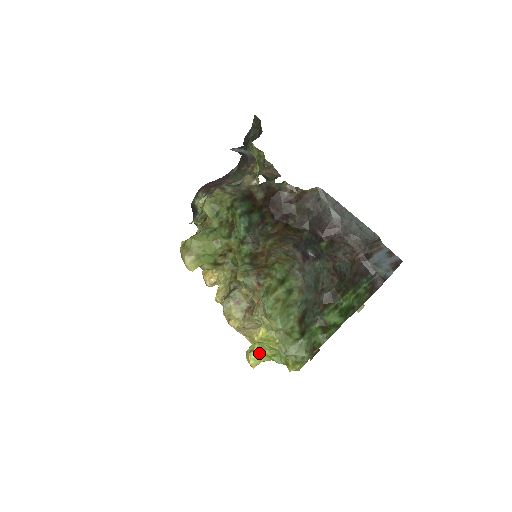
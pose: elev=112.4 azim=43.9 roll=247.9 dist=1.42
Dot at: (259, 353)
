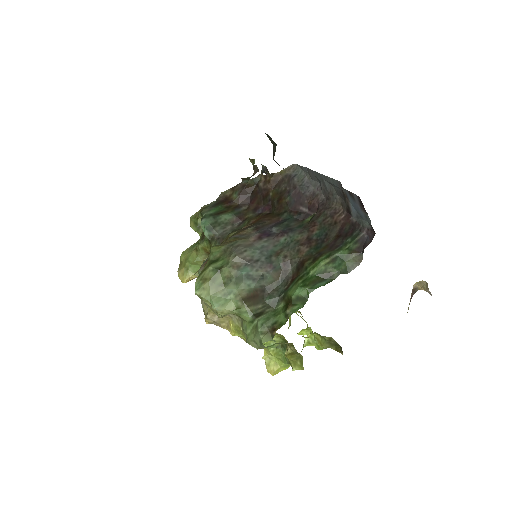
Dot at: (269, 356)
